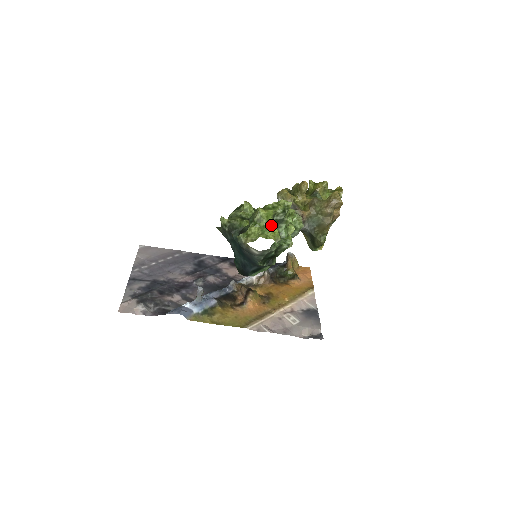
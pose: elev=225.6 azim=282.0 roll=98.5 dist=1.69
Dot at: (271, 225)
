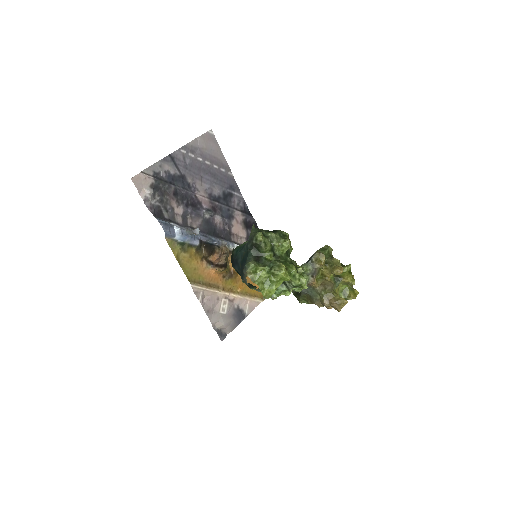
Dot at: (275, 286)
